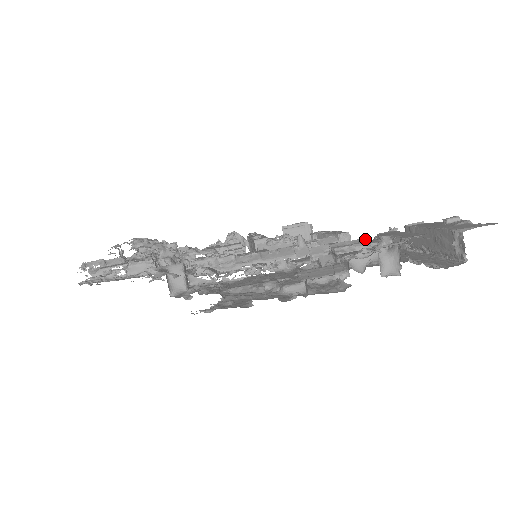
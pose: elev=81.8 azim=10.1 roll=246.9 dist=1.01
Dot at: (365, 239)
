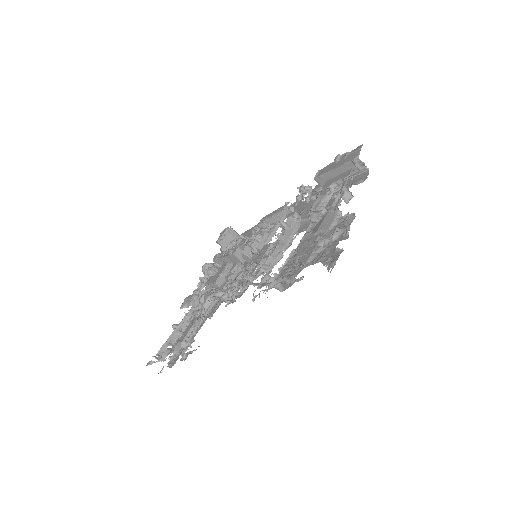
Dot at: (287, 204)
